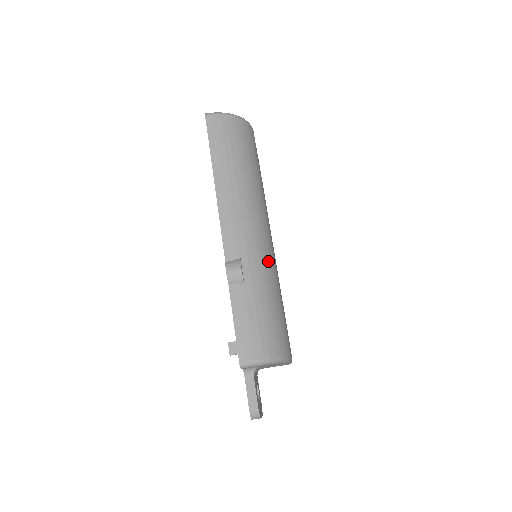
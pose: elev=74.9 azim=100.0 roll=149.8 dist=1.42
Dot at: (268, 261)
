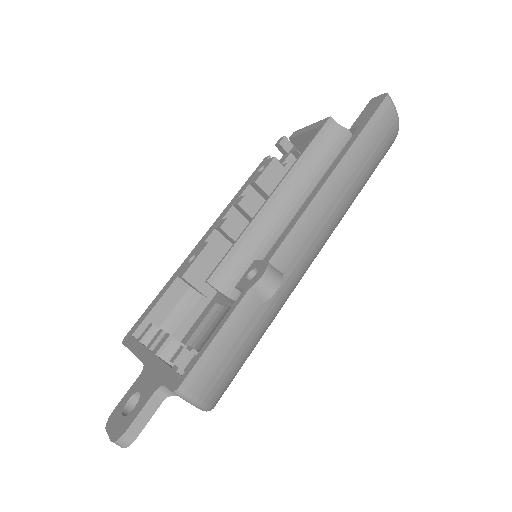
Dot at: occluded
